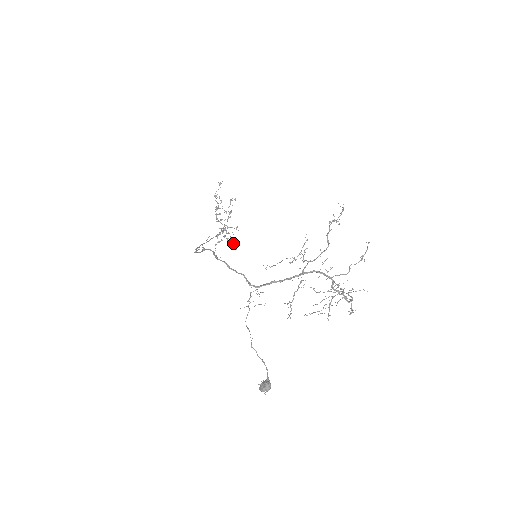
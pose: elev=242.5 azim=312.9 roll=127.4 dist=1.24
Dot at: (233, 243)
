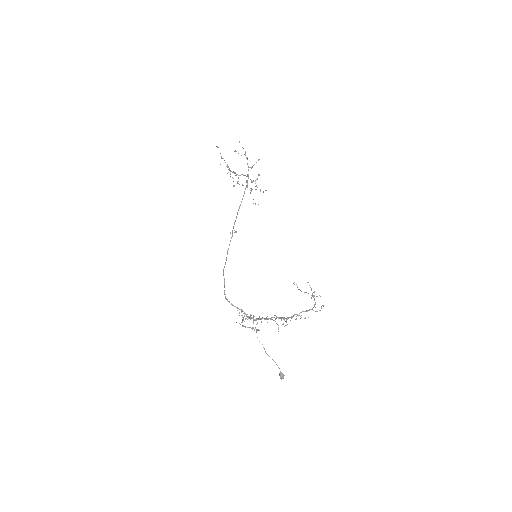
Dot at: (260, 189)
